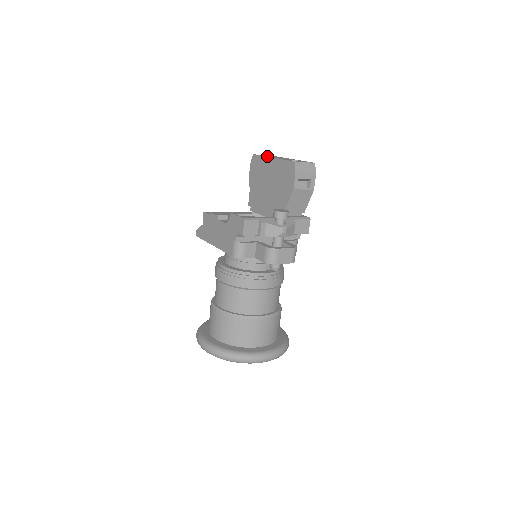
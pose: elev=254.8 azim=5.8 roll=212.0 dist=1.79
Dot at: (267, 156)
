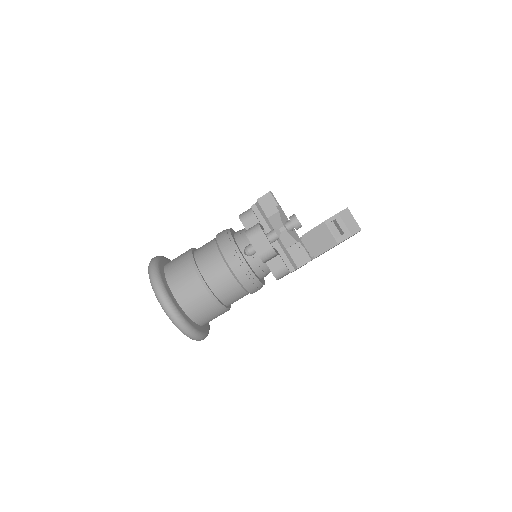
Dot at: occluded
